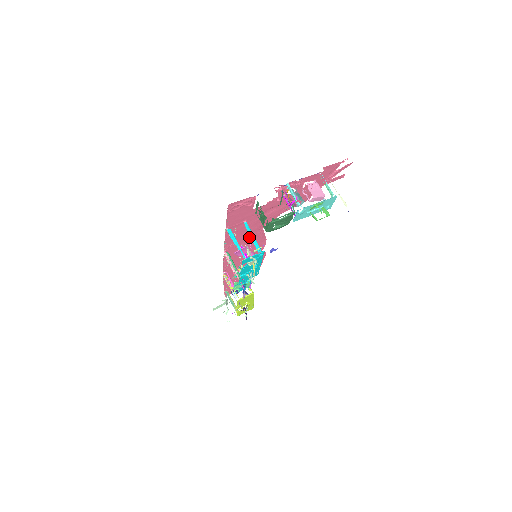
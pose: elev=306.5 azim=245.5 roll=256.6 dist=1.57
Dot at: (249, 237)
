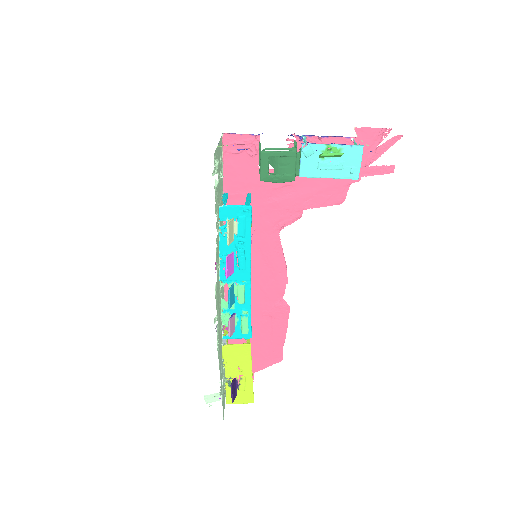
Dot at: (260, 243)
